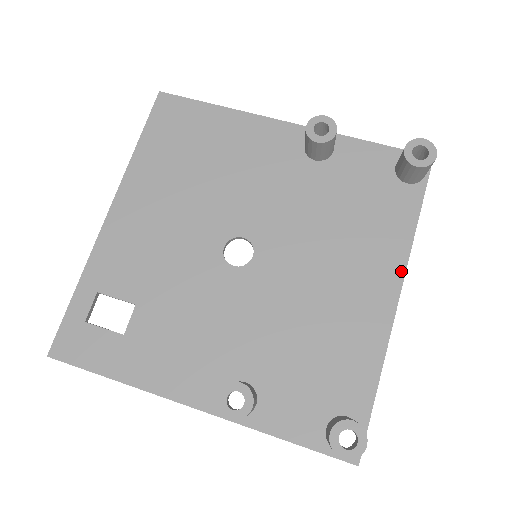
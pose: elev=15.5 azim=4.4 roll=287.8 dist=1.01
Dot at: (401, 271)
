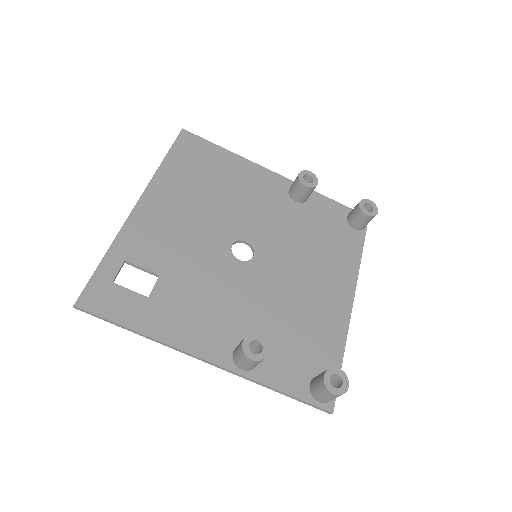
Dot at: (354, 283)
